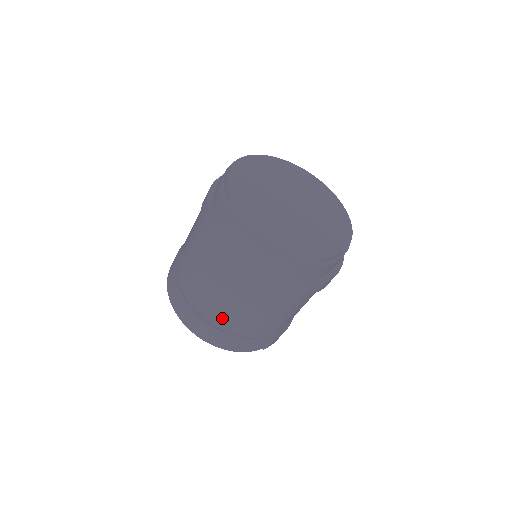
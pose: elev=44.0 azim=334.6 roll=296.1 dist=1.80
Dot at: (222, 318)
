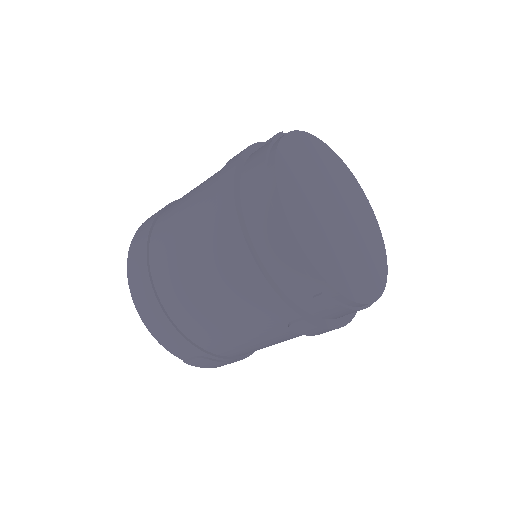
Dot at: (167, 280)
